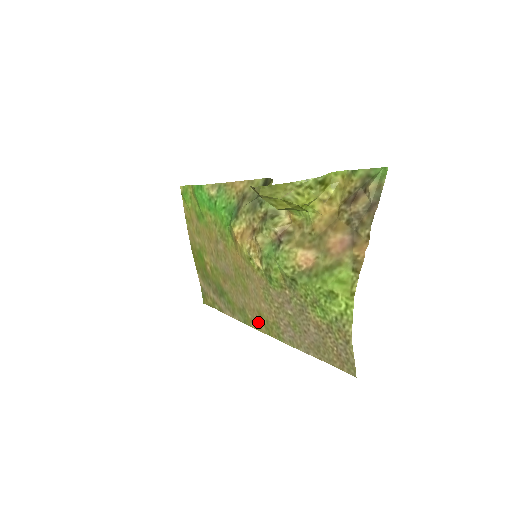
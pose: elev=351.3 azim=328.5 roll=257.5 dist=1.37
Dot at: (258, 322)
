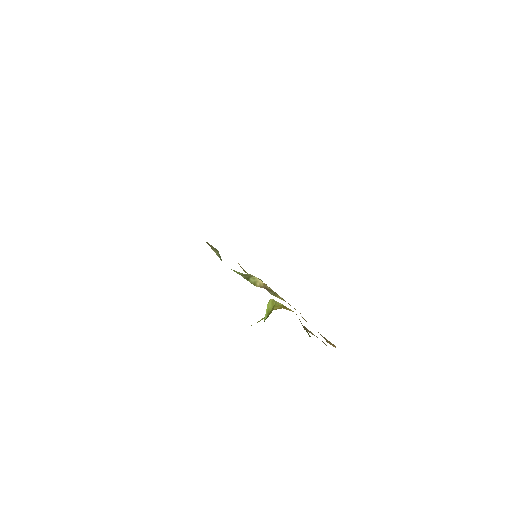
Dot at: occluded
